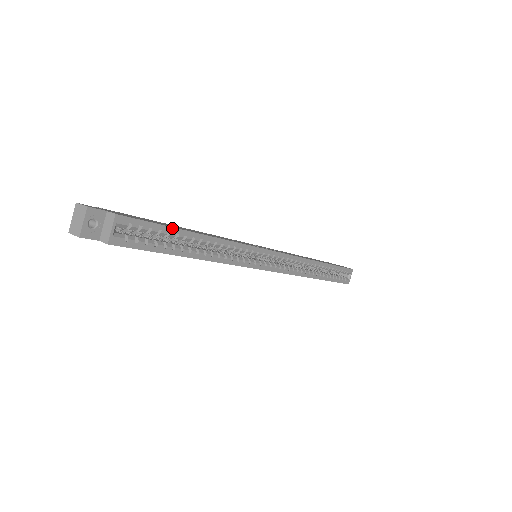
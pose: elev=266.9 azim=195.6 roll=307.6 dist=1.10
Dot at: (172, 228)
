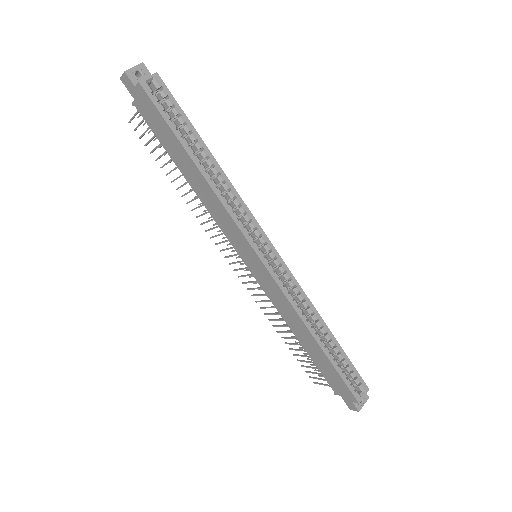
Dot at: (190, 123)
